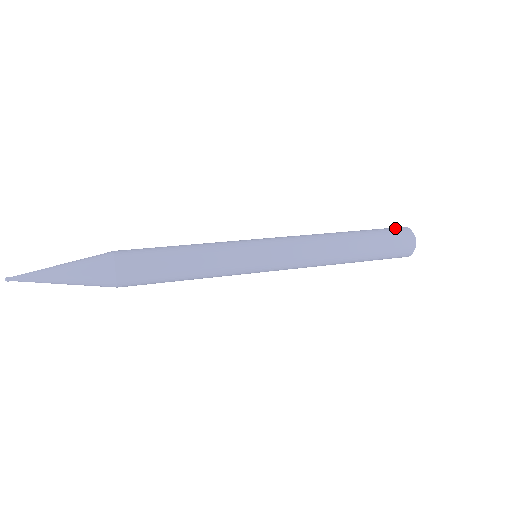
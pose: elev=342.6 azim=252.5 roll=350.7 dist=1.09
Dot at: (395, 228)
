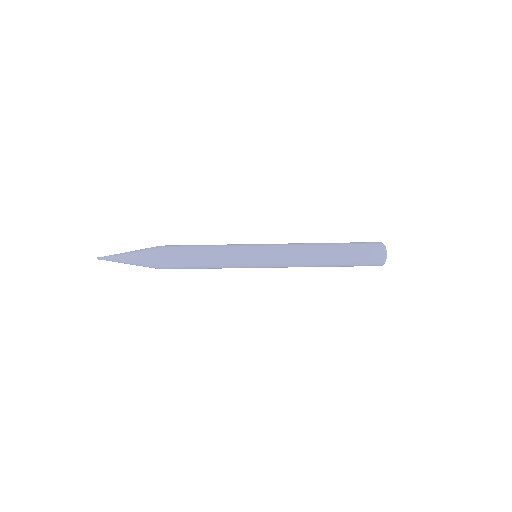
Dot at: occluded
